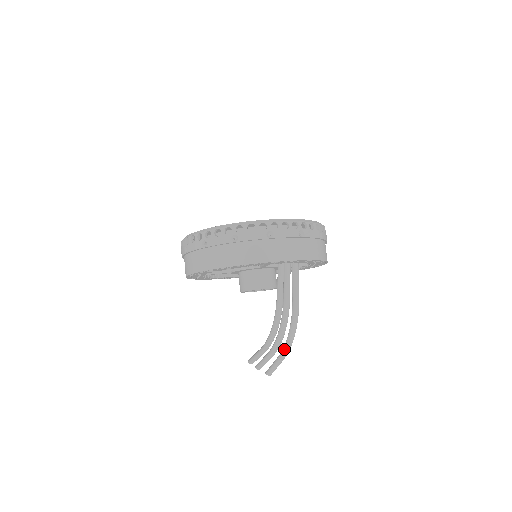
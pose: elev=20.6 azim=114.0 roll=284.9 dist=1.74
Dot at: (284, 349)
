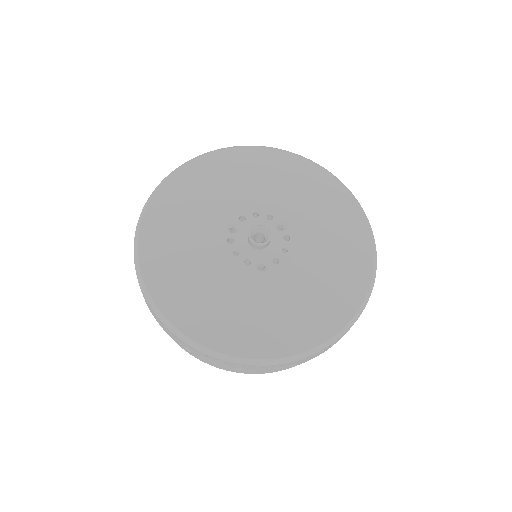
Dot at: occluded
